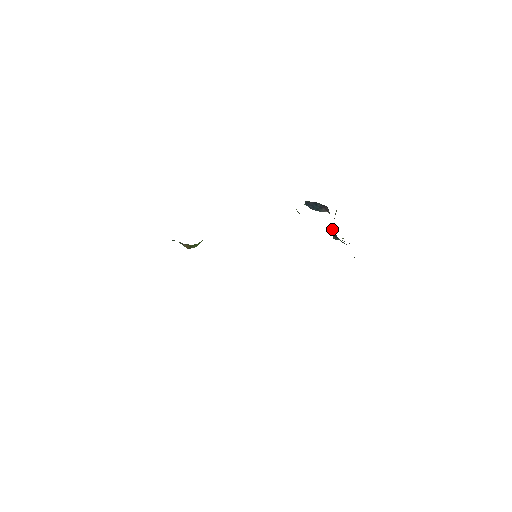
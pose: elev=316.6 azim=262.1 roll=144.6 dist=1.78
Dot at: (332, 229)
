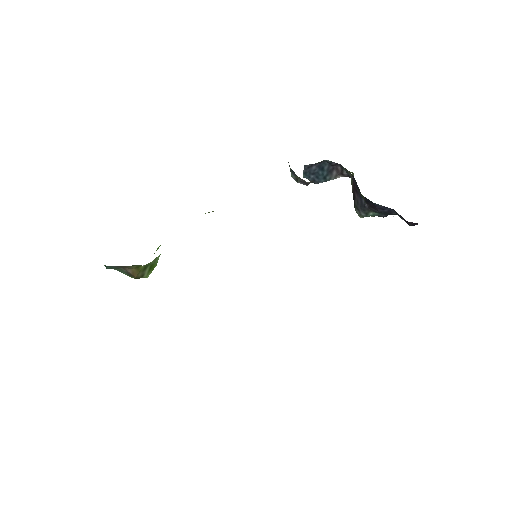
Dot at: (354, 203)
